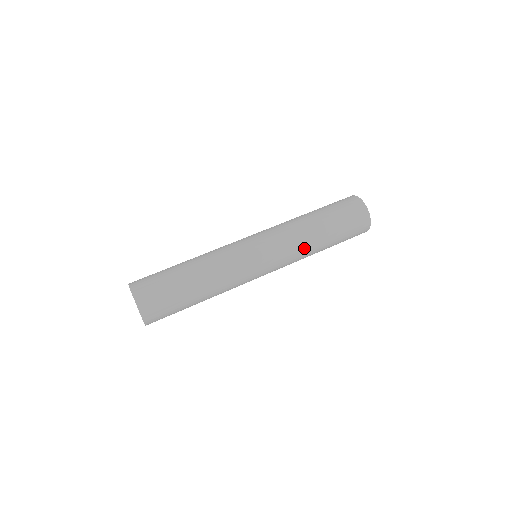
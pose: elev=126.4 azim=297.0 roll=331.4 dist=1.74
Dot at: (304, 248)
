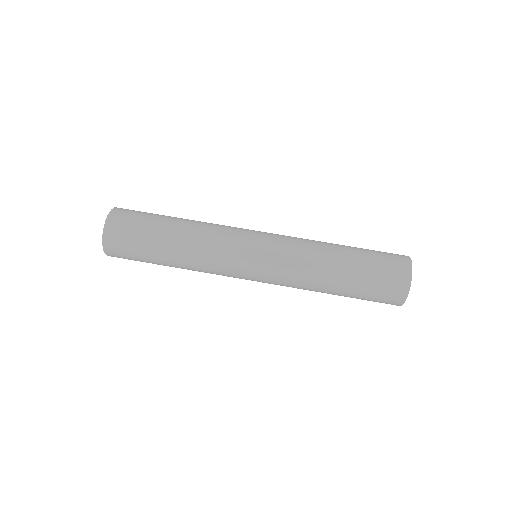
Dot at: (310, 261)
